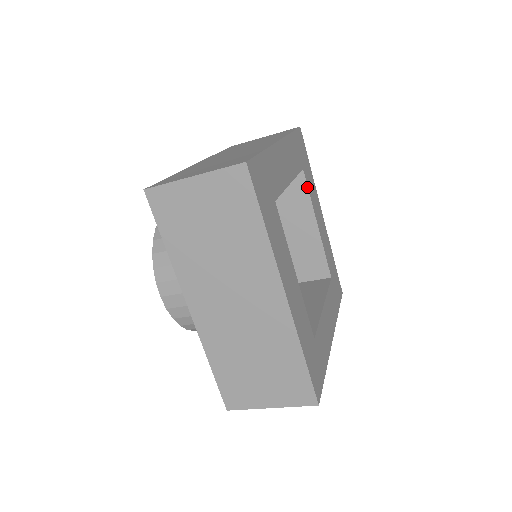
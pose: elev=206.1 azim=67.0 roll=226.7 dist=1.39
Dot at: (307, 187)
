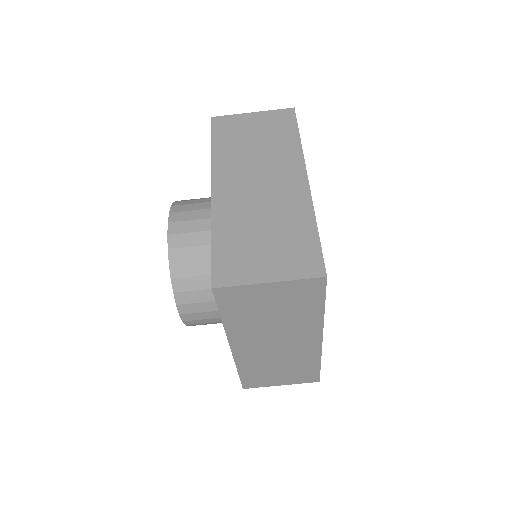
Dot at: occluded
